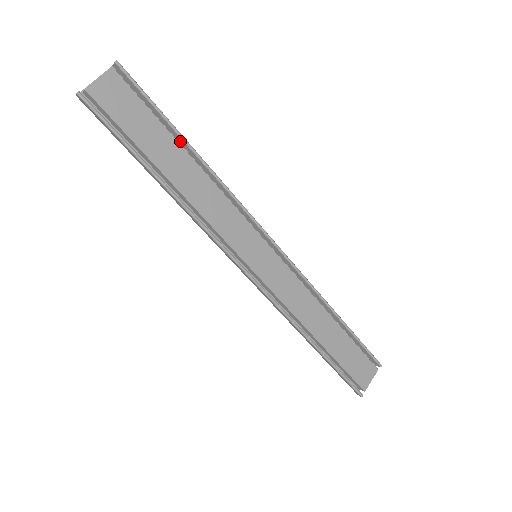
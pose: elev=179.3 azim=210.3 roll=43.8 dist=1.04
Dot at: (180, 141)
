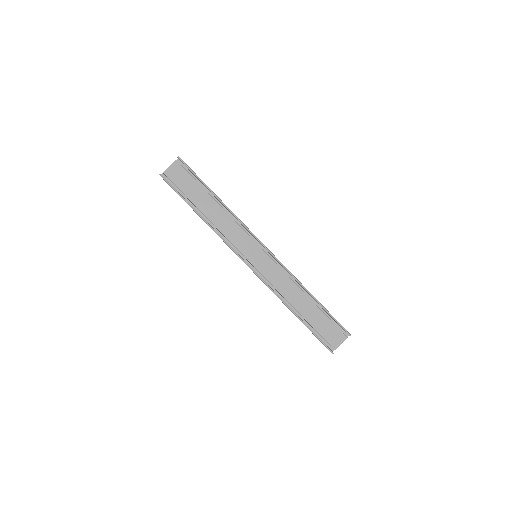
Dot at: (211, 193)
